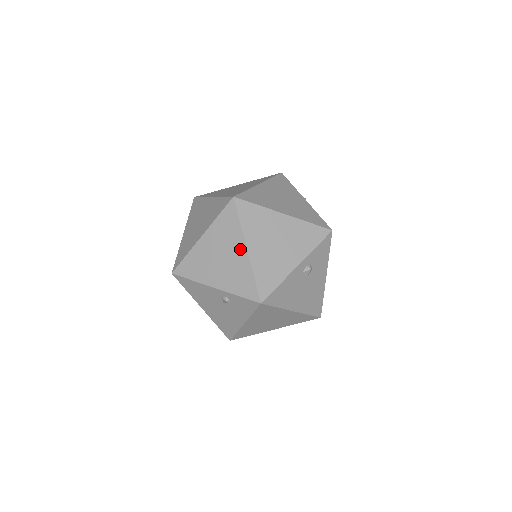
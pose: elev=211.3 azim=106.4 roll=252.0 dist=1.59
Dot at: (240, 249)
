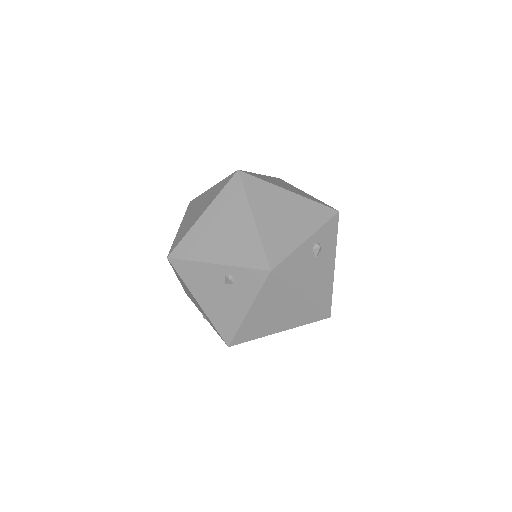
Dot at: (246, 219)
